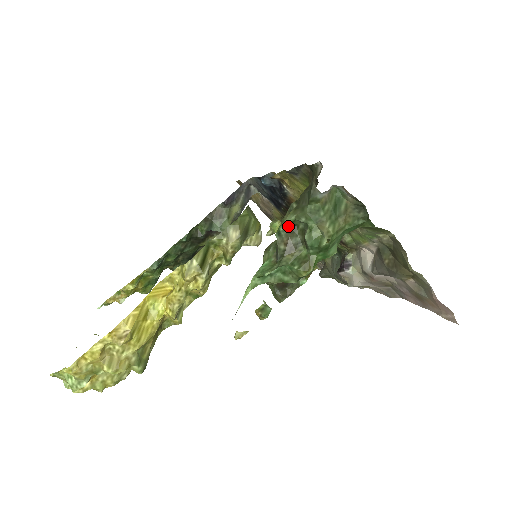
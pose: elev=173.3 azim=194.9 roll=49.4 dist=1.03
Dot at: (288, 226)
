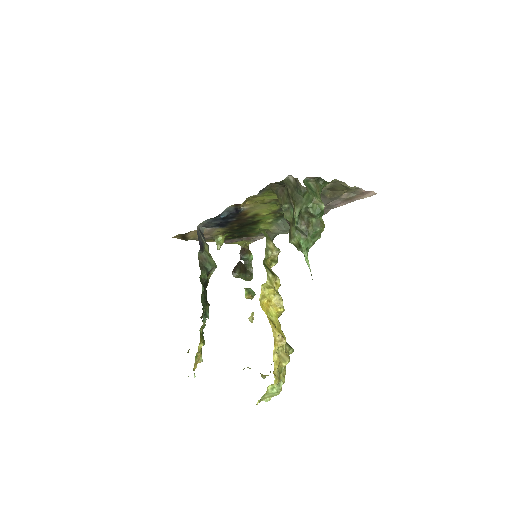
Dot at: (298, 216)
